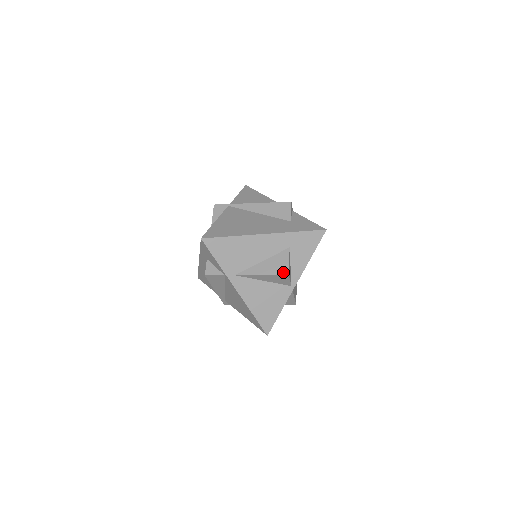
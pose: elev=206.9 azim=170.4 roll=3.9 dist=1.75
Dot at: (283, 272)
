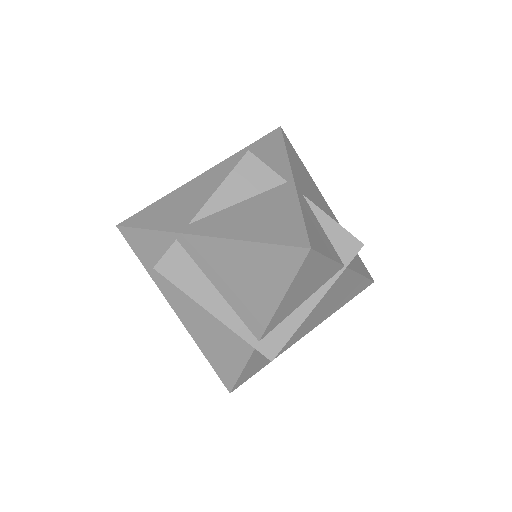
Dot at: (242, 159)
